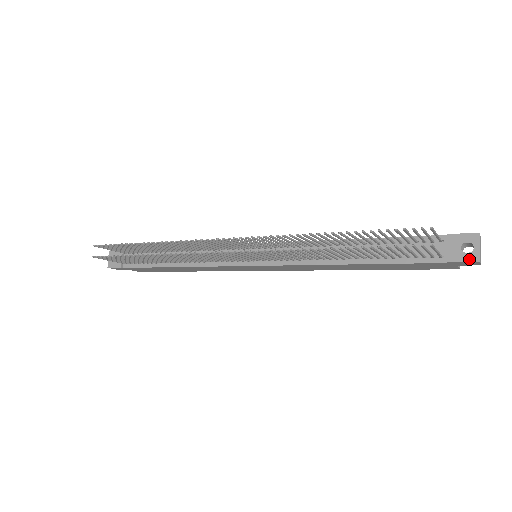
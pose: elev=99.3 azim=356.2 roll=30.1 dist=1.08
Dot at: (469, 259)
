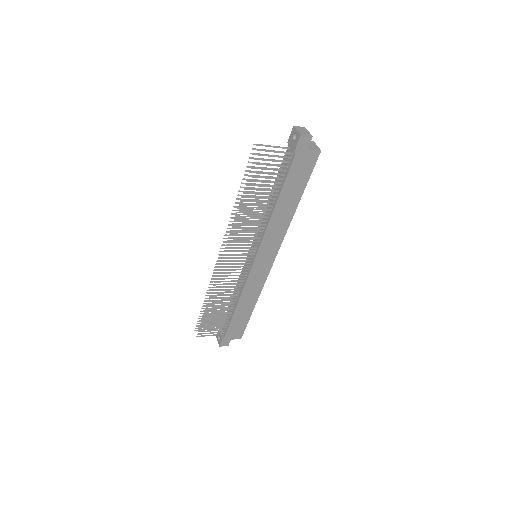
Dot at: (298, 140)
